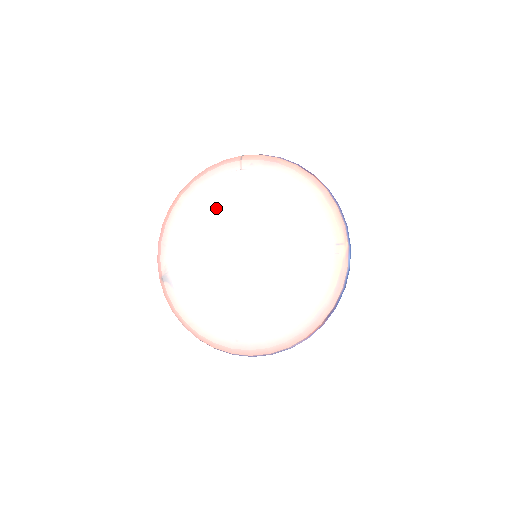
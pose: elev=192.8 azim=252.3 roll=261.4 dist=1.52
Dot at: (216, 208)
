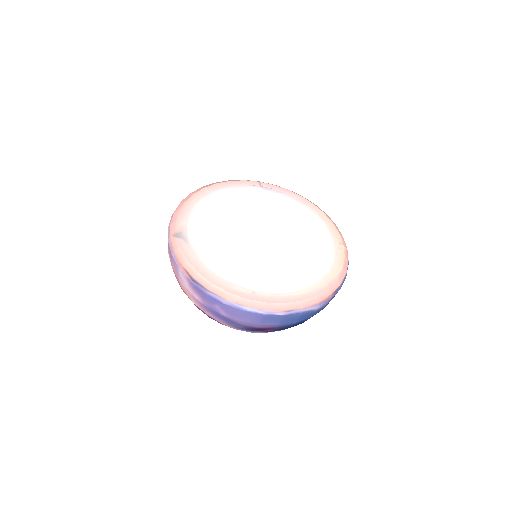
Dot at: (237, 201)
